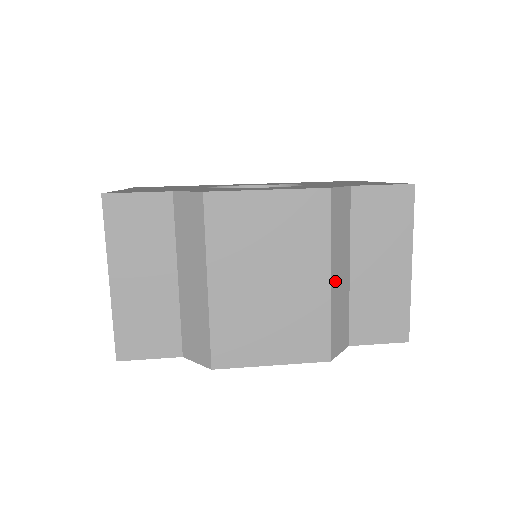
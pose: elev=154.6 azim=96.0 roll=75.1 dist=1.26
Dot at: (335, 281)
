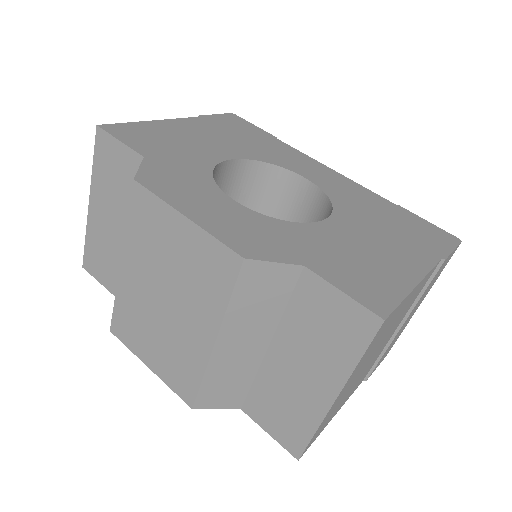
Dot at: (225, 348)
